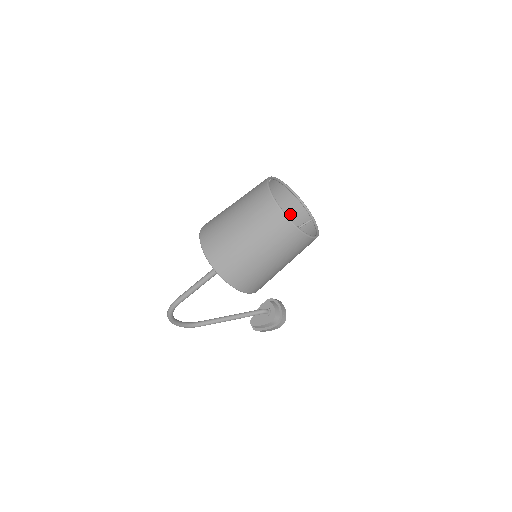
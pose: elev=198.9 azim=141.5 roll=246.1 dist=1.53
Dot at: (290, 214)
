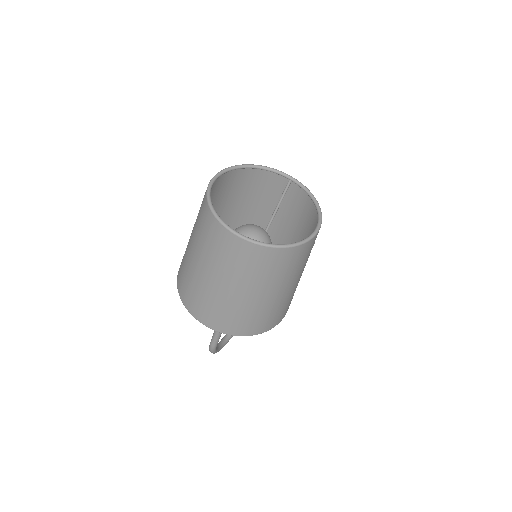
Dot at: (256, 186)
